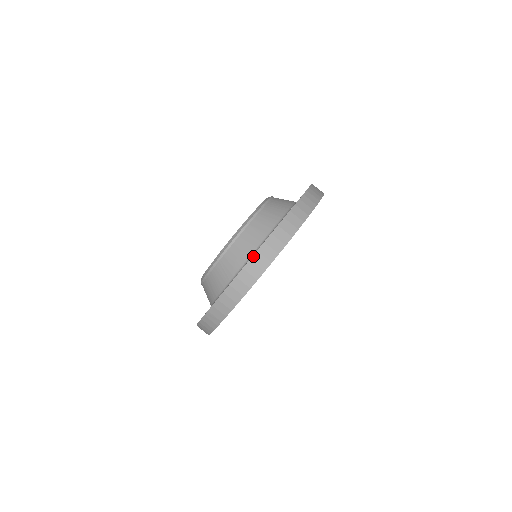
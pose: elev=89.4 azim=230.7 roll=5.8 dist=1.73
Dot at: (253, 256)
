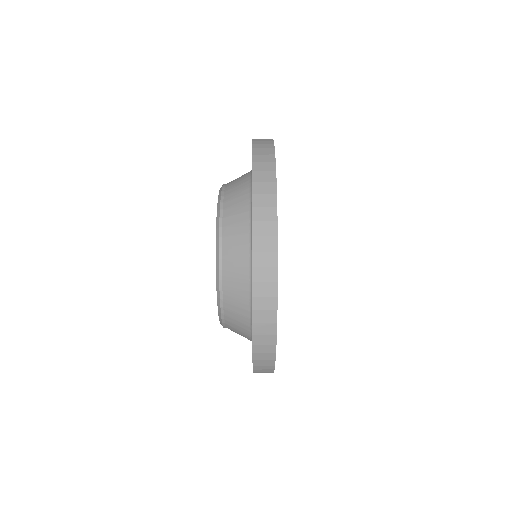
Dot at: (252, 216)
